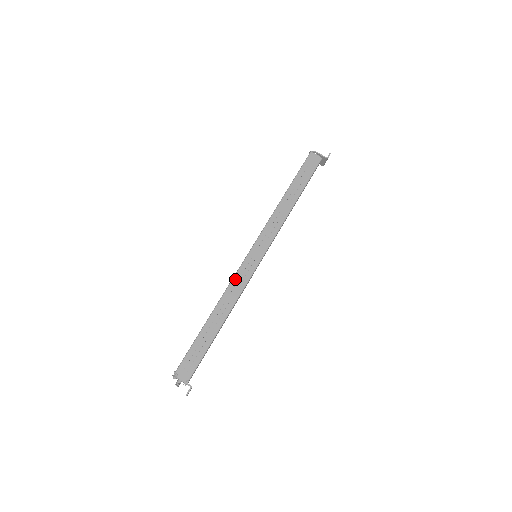
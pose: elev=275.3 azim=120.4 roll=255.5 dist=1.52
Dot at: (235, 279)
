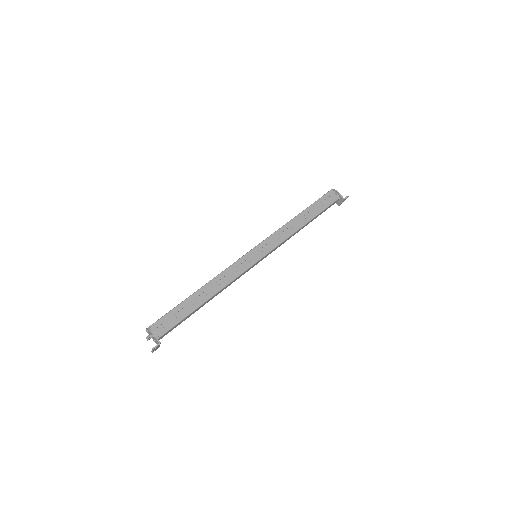
Dot at: (231, 267)
